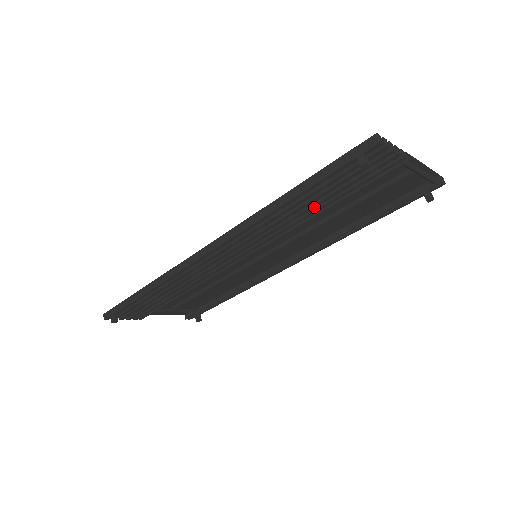
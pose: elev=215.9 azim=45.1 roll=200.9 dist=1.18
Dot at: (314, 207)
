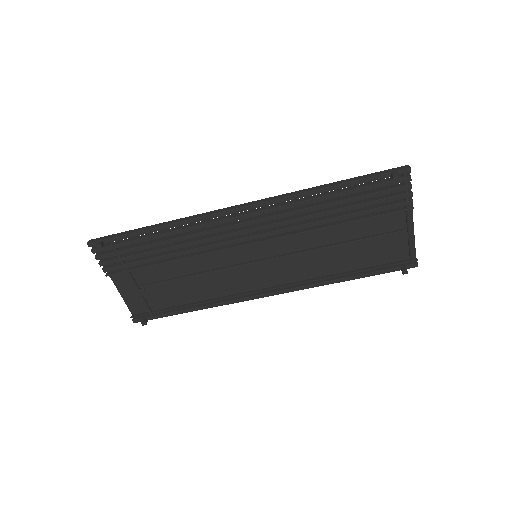
Dot at: (337, 212)
